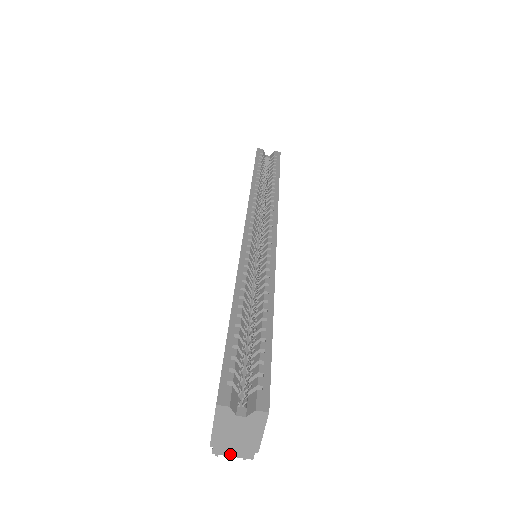
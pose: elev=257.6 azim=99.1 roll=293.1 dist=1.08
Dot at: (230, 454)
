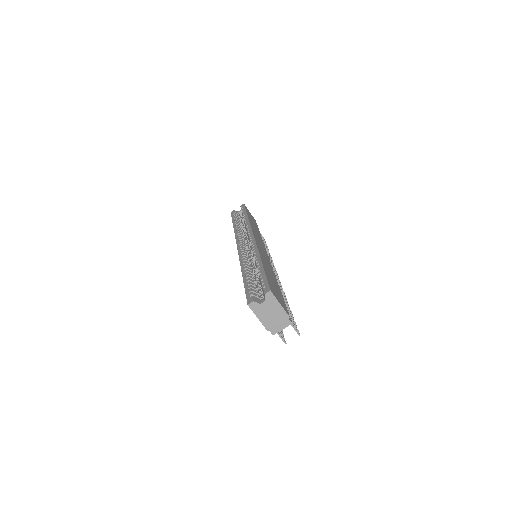
Dot at: (280, 329)
